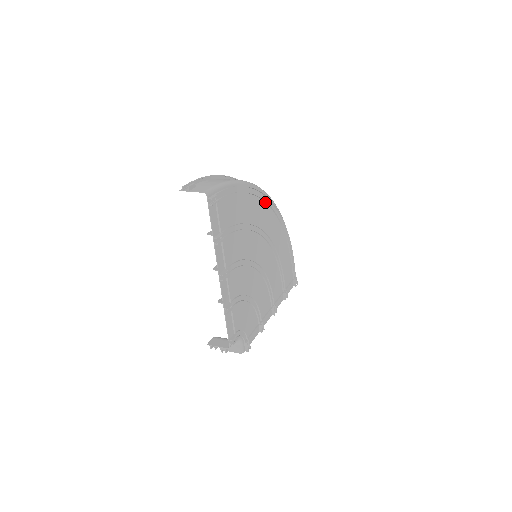
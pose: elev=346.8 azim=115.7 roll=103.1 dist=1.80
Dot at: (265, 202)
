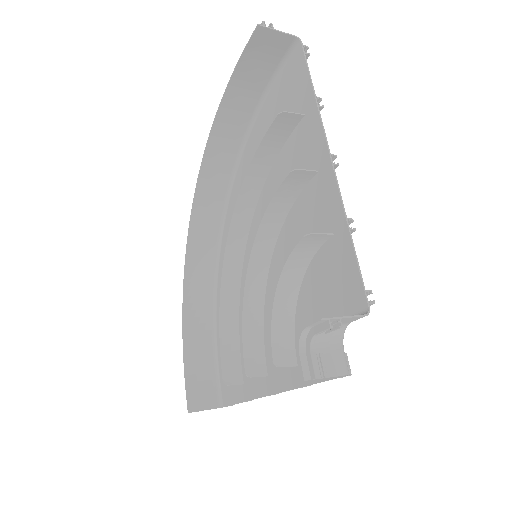
Dot at: (234, 203)
